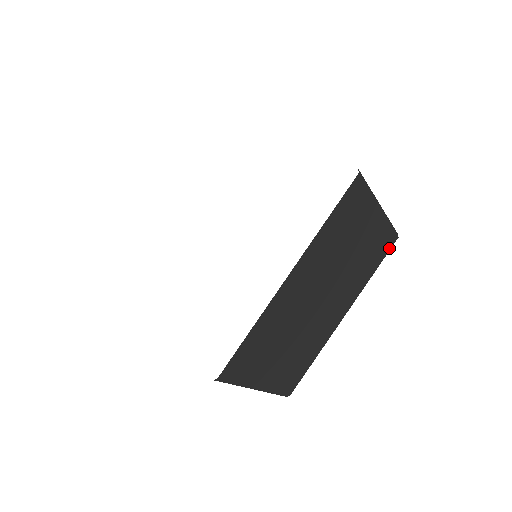
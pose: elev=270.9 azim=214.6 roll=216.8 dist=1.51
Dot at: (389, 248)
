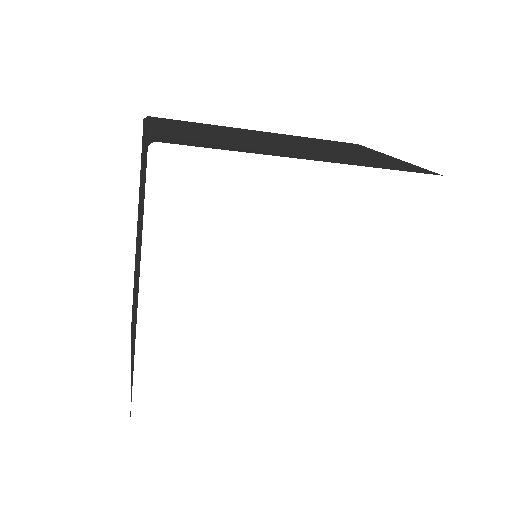
Dot at: occluded
